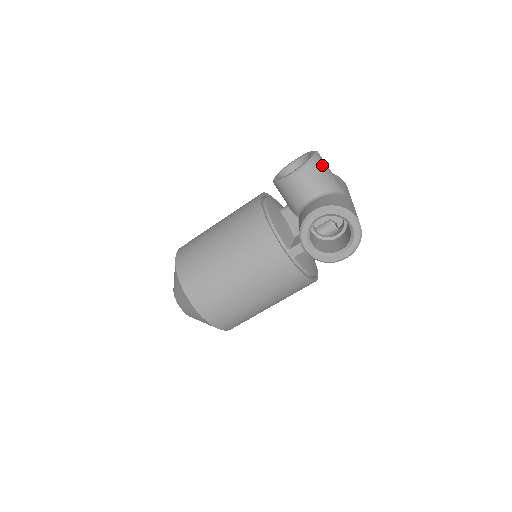
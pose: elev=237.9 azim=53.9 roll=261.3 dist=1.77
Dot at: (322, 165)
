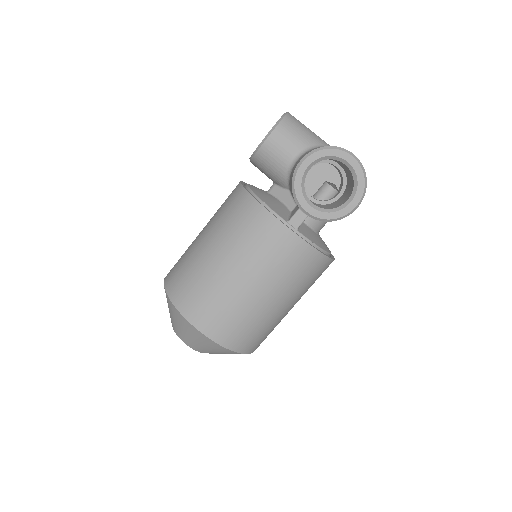
Dot at: (297, 122)
